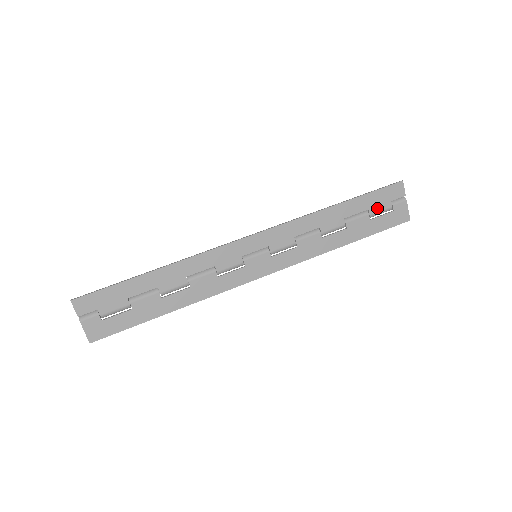
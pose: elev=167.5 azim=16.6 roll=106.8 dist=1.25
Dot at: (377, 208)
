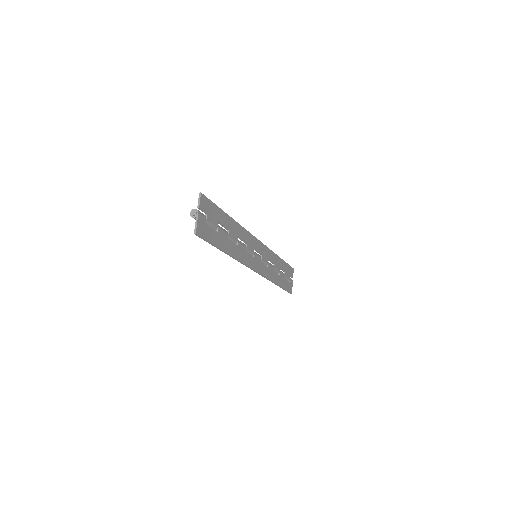
Dot at: (287, 275)
